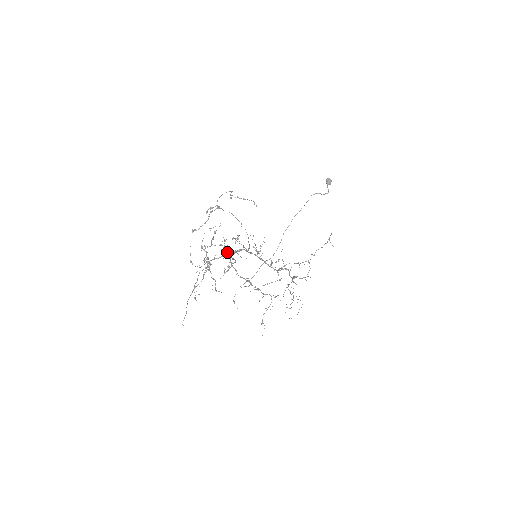
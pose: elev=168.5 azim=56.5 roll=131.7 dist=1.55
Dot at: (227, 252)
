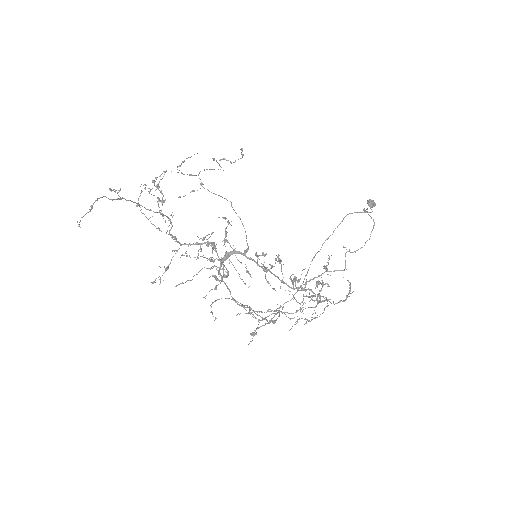
Dot at: occluded
